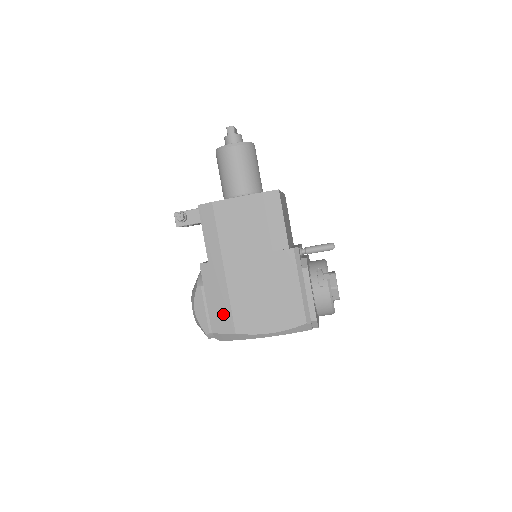
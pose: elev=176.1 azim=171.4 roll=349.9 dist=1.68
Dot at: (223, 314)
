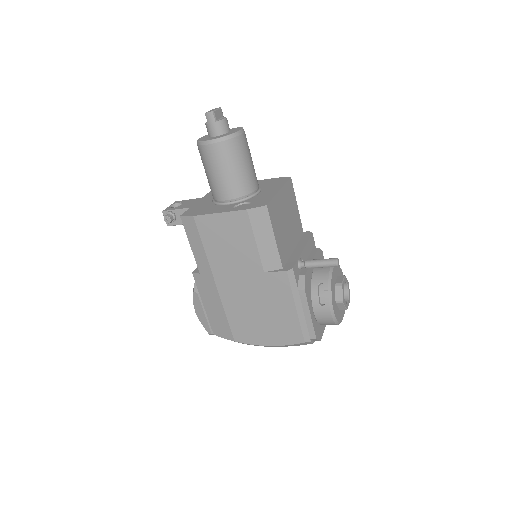
Dot at: (221, 322)
